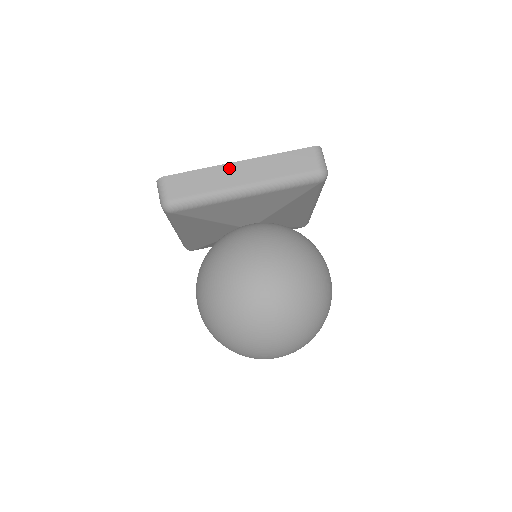
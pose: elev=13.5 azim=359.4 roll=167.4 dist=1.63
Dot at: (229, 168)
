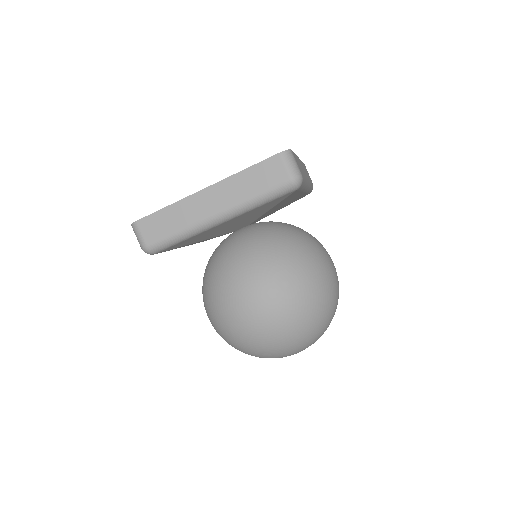
Dot at: (195, 199)
